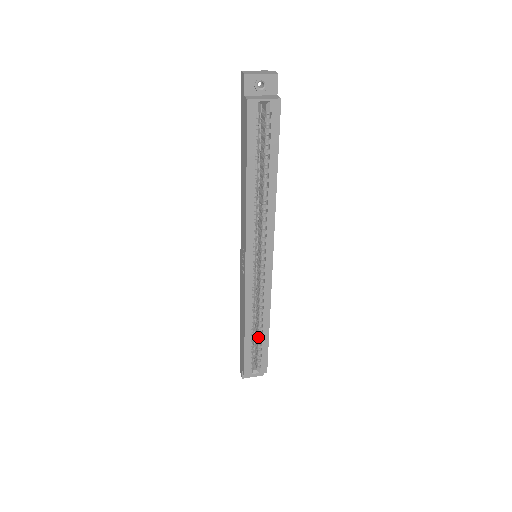
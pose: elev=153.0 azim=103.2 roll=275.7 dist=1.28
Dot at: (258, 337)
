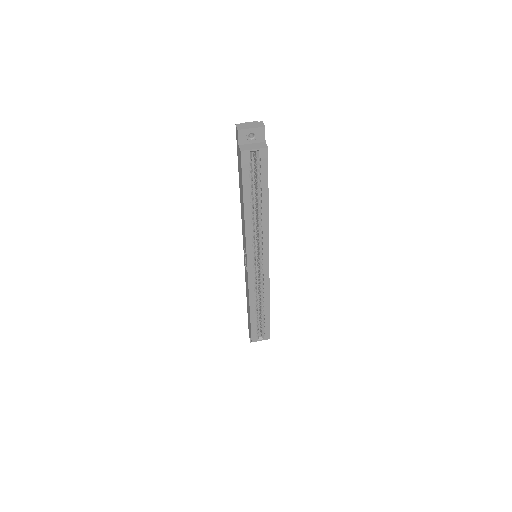
Dot at: (261, 314)
